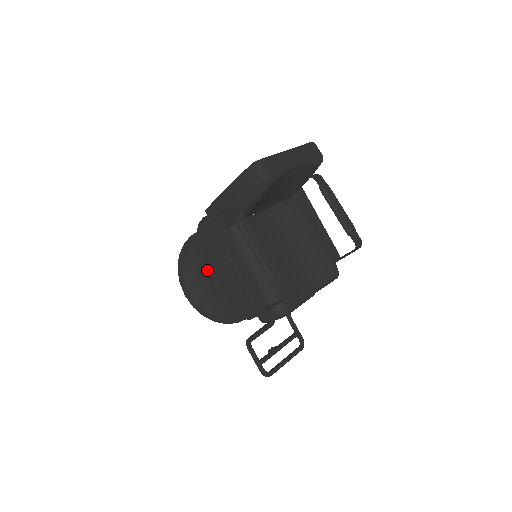
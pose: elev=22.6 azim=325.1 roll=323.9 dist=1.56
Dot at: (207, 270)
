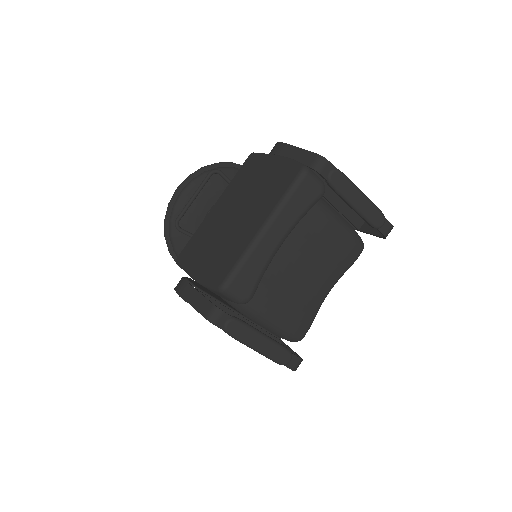
Dot at: occluded
